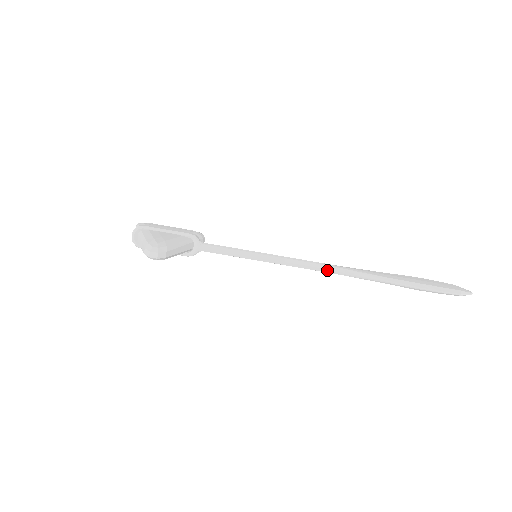
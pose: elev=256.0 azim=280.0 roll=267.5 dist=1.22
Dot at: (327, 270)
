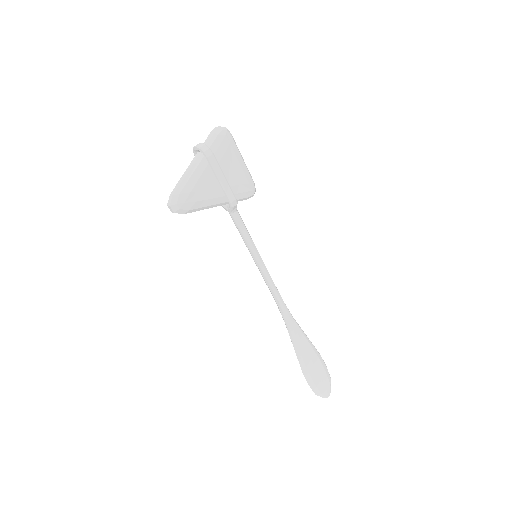
Dot at: (280, 310)
